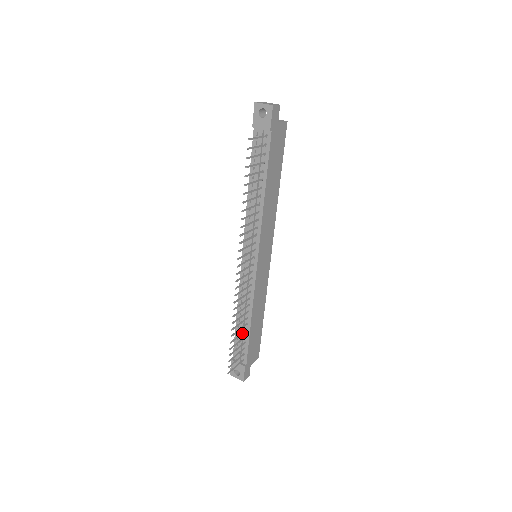
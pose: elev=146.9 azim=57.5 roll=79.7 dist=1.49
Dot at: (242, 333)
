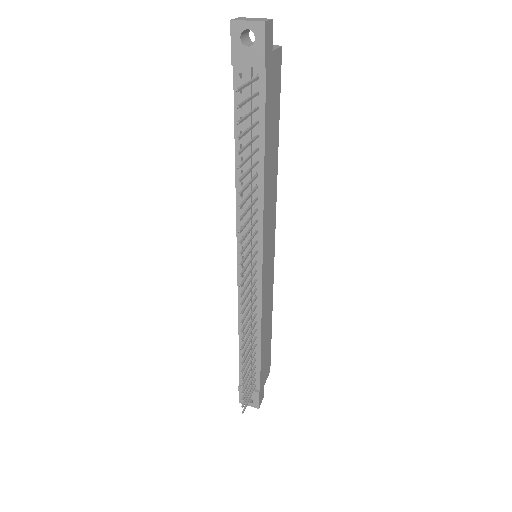
Dot at: (252, 359)
